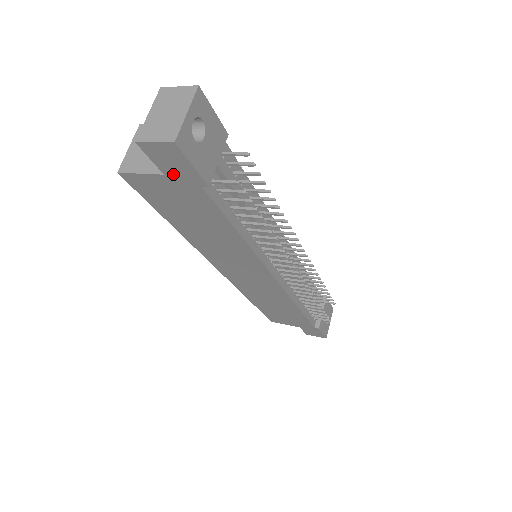
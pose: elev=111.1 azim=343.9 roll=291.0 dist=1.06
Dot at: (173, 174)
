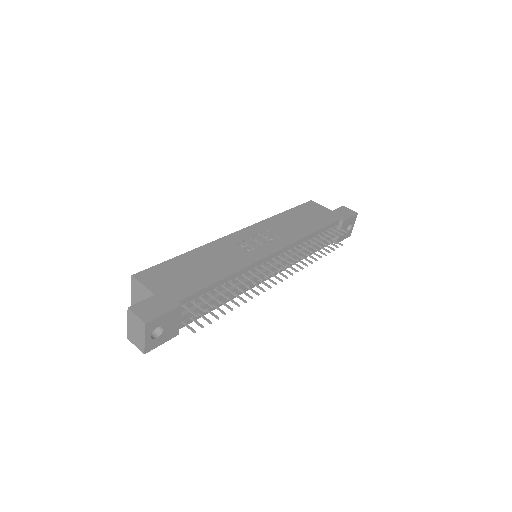
Dot at: occluded
